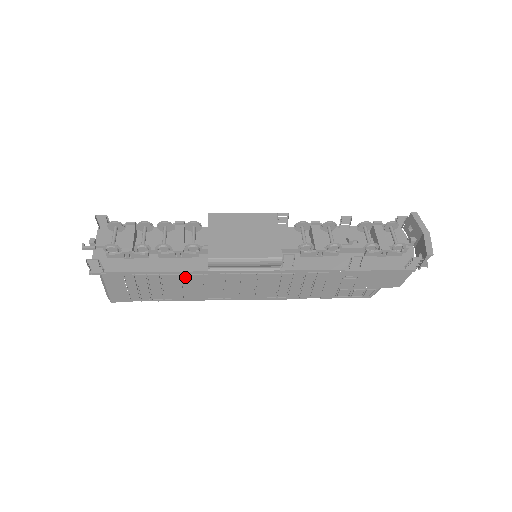
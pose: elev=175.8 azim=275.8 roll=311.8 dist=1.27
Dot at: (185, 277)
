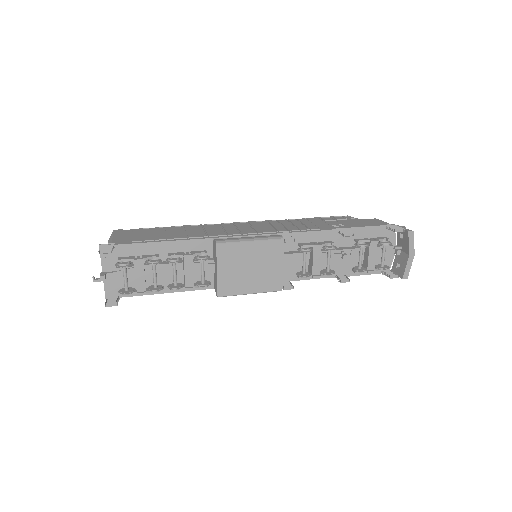
Dot at: occluded
